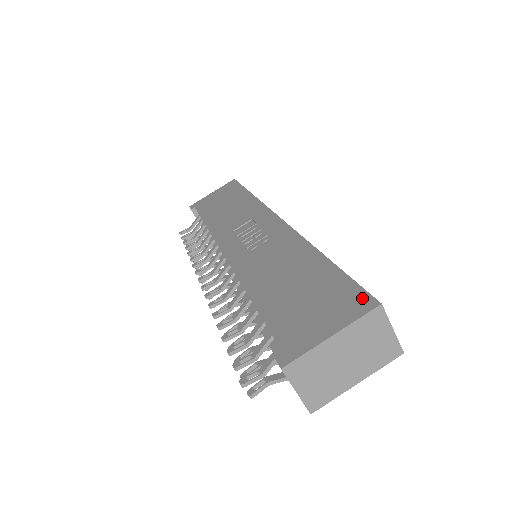
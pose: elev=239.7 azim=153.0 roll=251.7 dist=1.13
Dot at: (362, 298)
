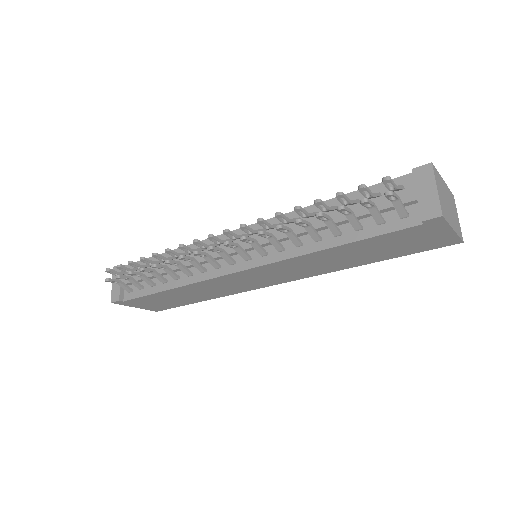
Dot at: occluded
